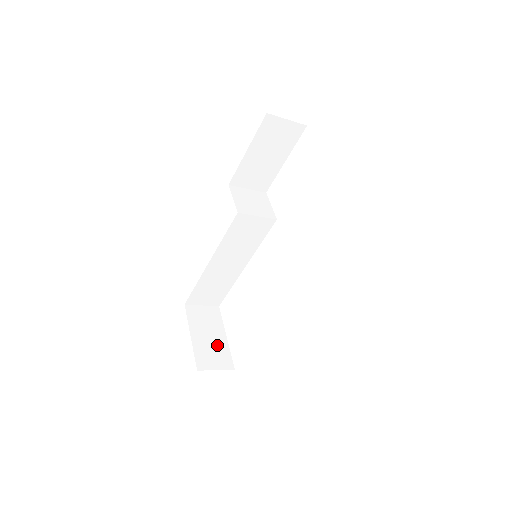
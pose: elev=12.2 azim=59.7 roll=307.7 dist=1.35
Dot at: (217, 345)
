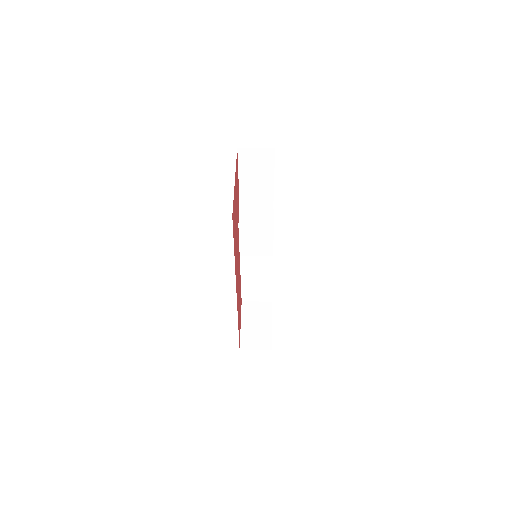
Dot at: (262, 331)
